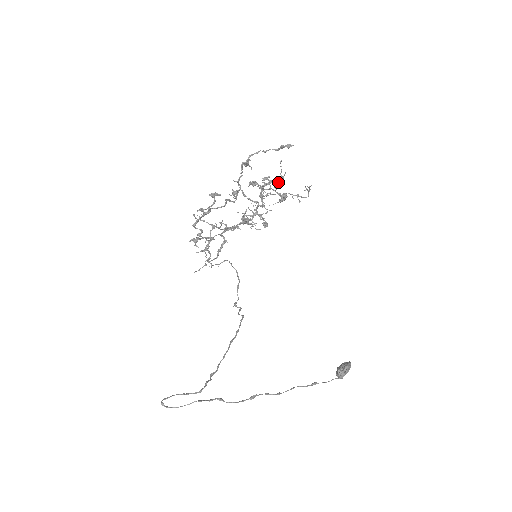
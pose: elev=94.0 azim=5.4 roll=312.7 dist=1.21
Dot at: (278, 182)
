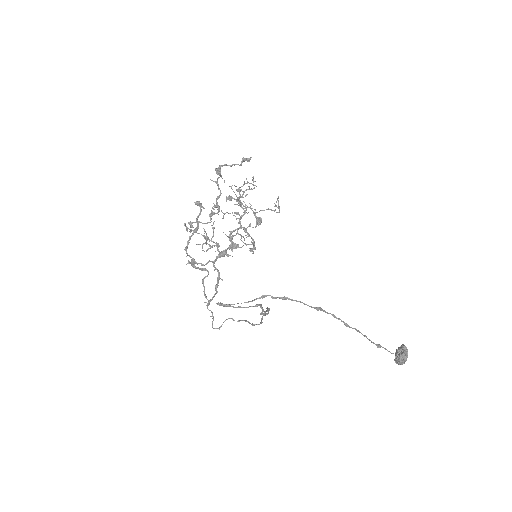
Dot at: (251, 183)
